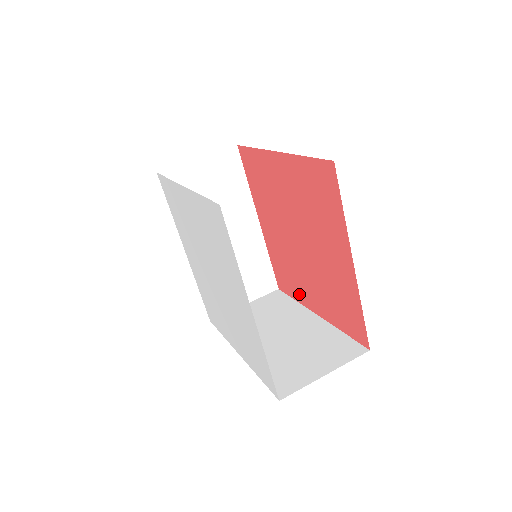
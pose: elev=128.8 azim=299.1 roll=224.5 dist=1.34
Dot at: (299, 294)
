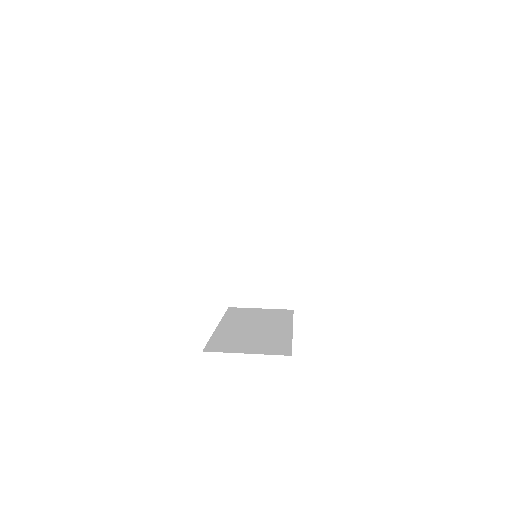
Dot at: occluded
